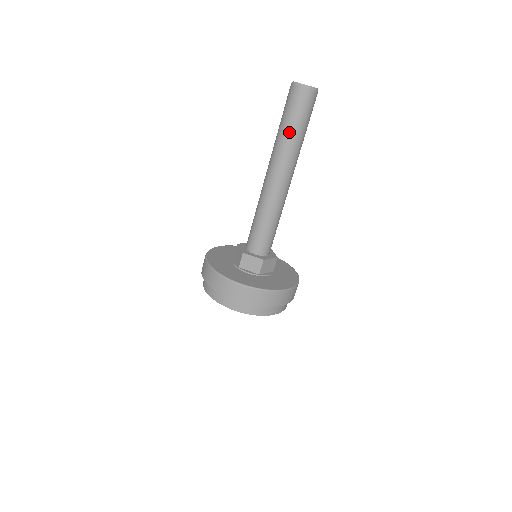
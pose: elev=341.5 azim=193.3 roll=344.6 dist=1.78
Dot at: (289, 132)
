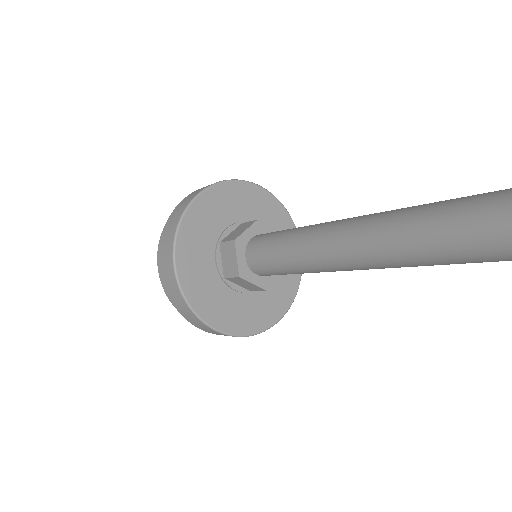
Dot at: (449, 260)
